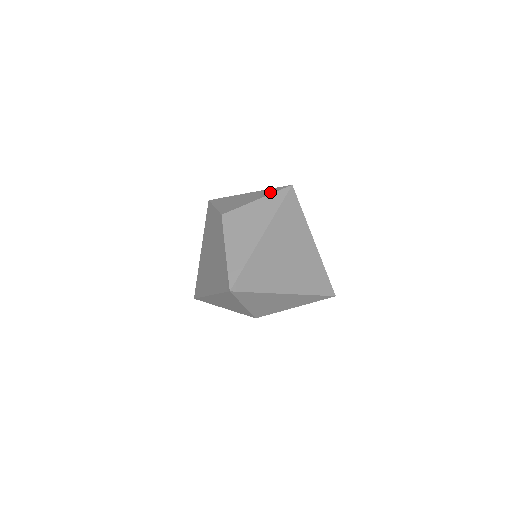
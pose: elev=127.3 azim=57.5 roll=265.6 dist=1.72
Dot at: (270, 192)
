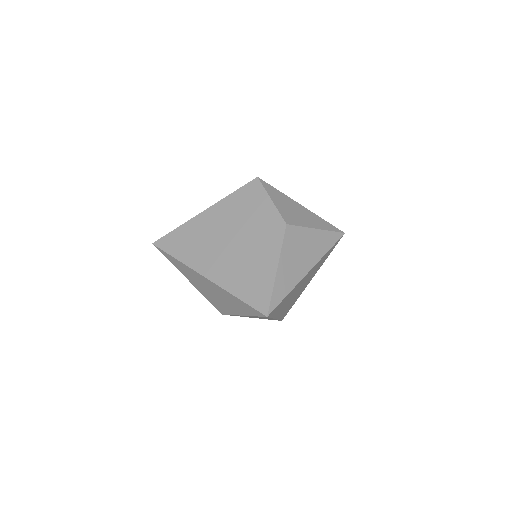
Dot at: (327, 227)
